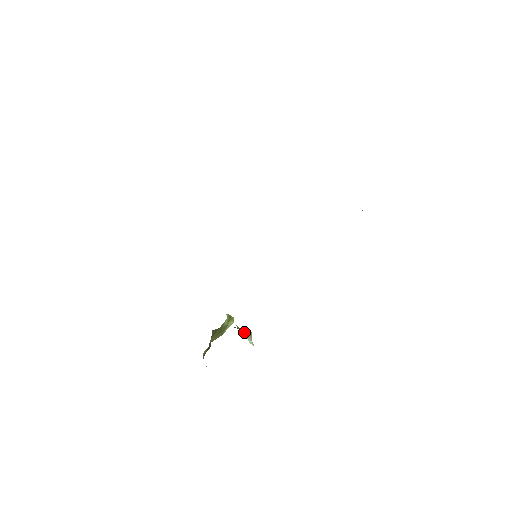
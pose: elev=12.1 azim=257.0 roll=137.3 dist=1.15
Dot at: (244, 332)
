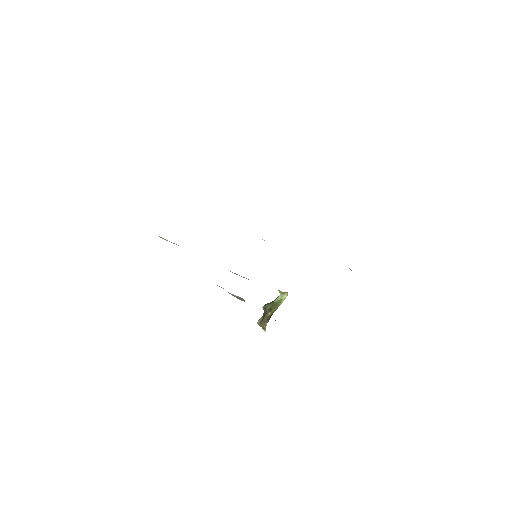
Dot at: occluded
